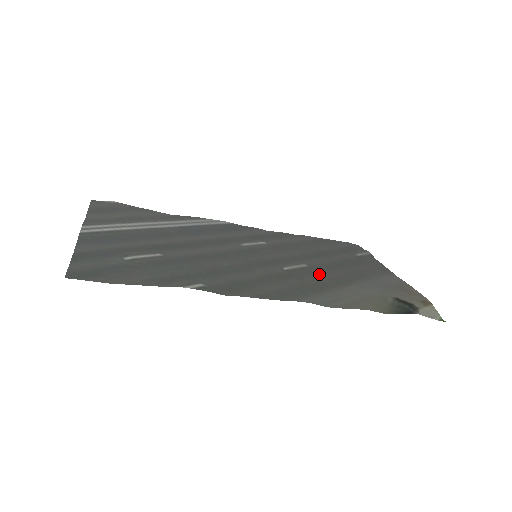
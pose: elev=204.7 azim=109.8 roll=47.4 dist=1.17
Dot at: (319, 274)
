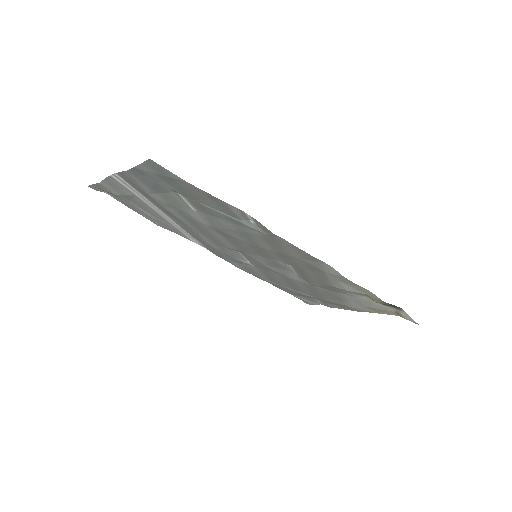
Dot at: (311, 280)
